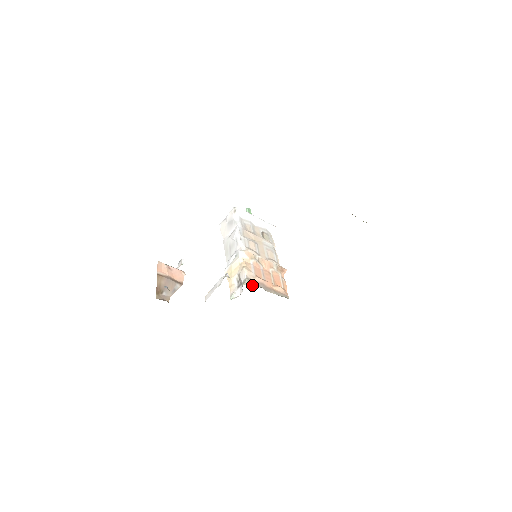
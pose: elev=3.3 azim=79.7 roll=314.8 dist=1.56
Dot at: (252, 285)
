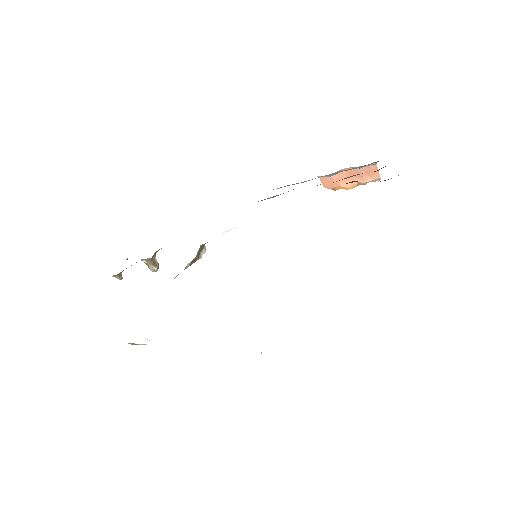
Dot at: occluded
